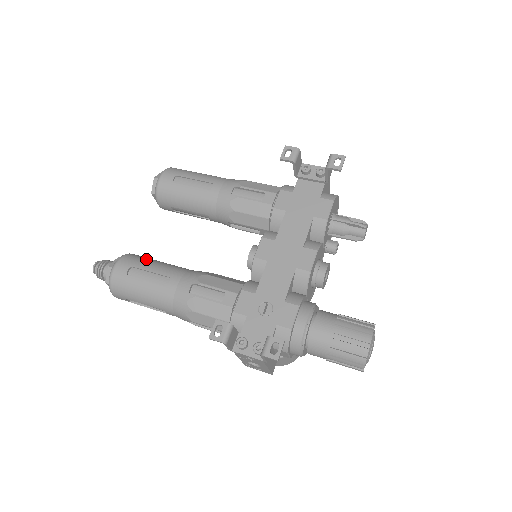
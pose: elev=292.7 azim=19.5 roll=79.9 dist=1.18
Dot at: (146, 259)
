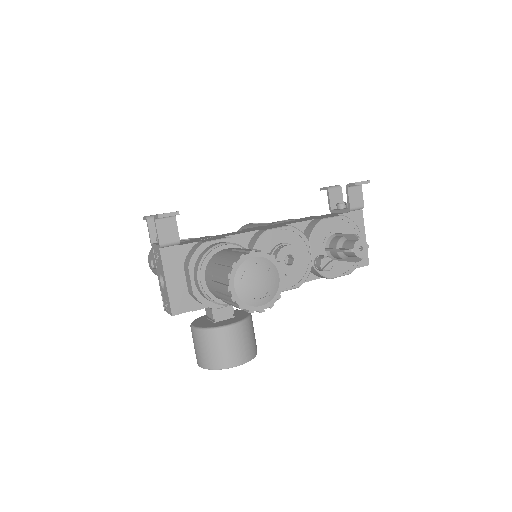
Dot at: occluded
